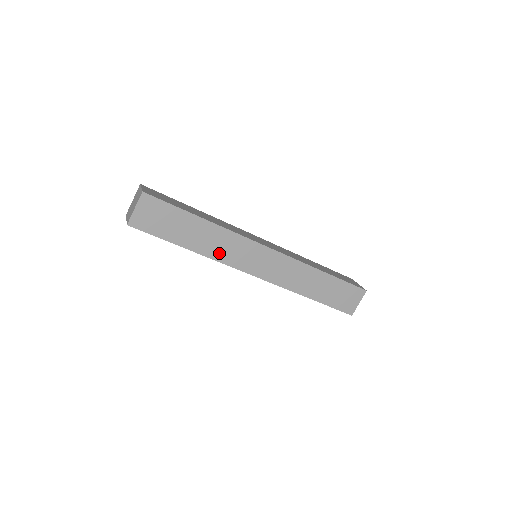
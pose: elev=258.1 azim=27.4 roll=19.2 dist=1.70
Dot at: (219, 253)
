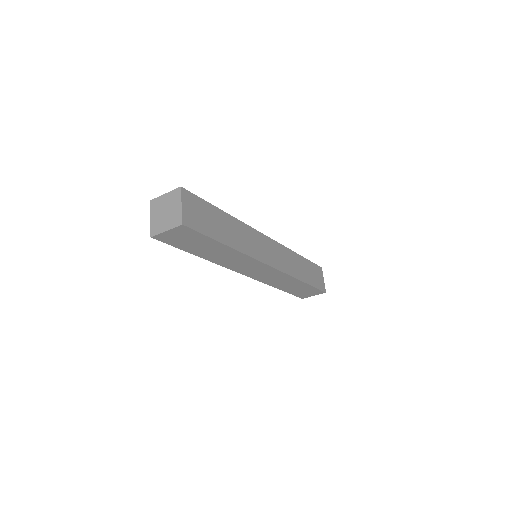
Dot at: (226, 262)
